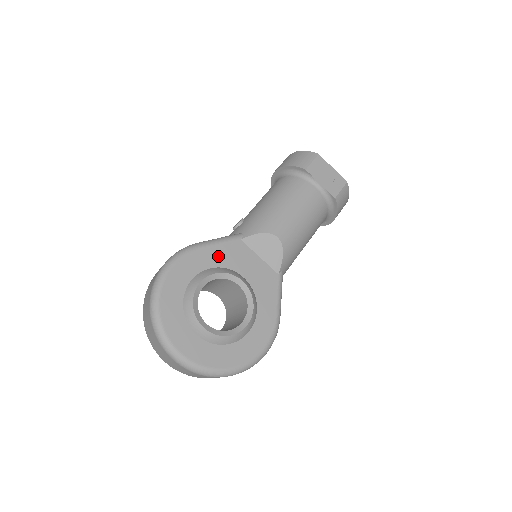
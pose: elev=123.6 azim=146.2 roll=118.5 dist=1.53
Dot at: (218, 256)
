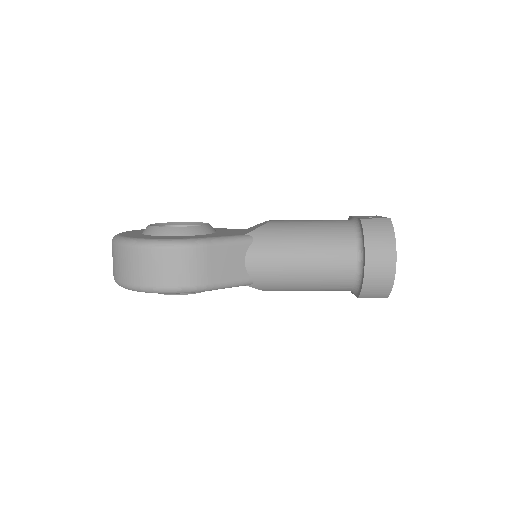
Dot at: (218, 229)
